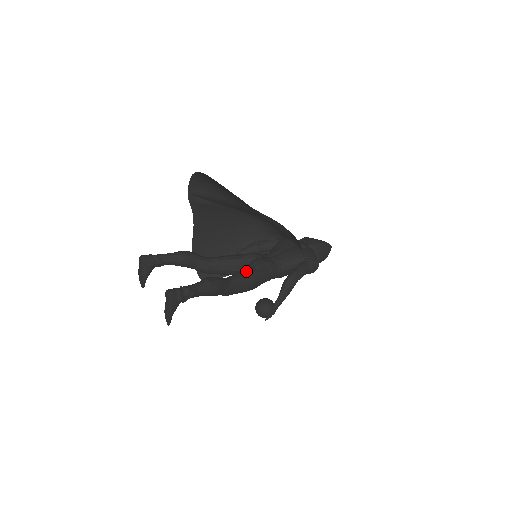
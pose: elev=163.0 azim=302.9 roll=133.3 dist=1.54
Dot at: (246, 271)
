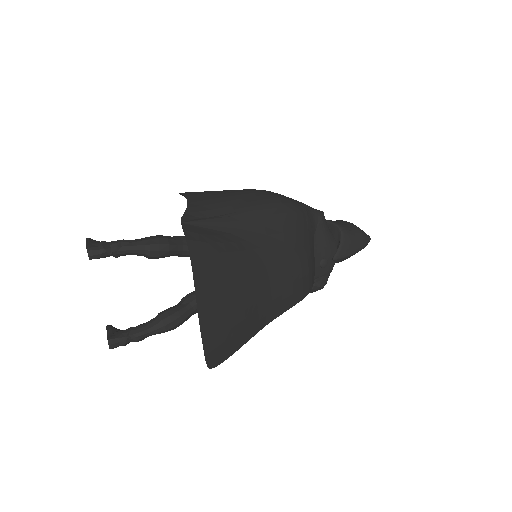
Dot at: occluded
